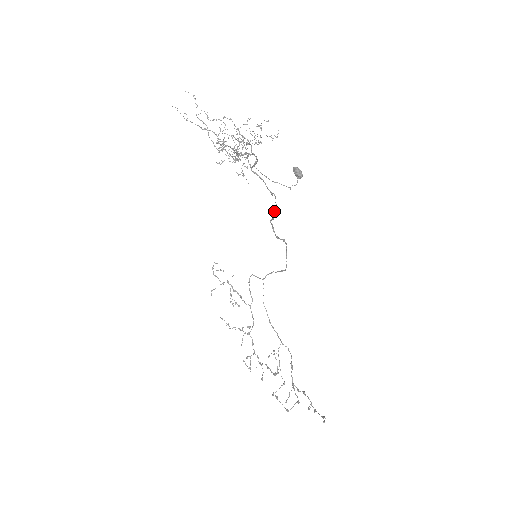
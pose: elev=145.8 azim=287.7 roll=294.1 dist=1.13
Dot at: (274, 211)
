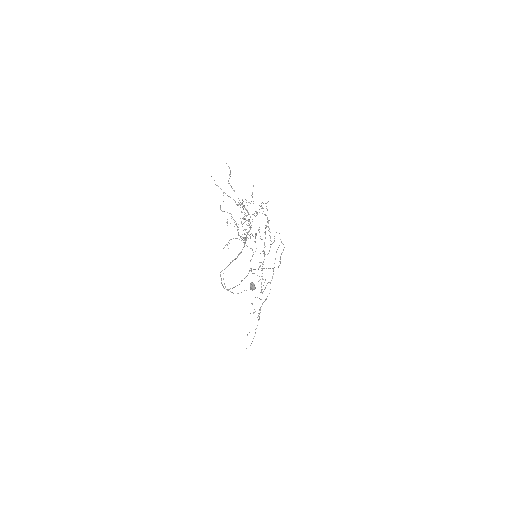
Dot at: (241, 281)
